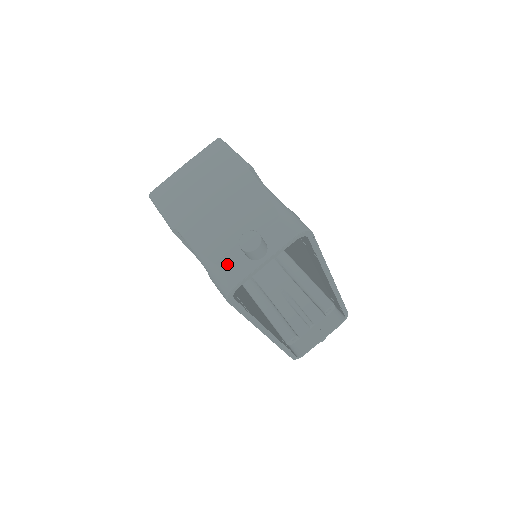
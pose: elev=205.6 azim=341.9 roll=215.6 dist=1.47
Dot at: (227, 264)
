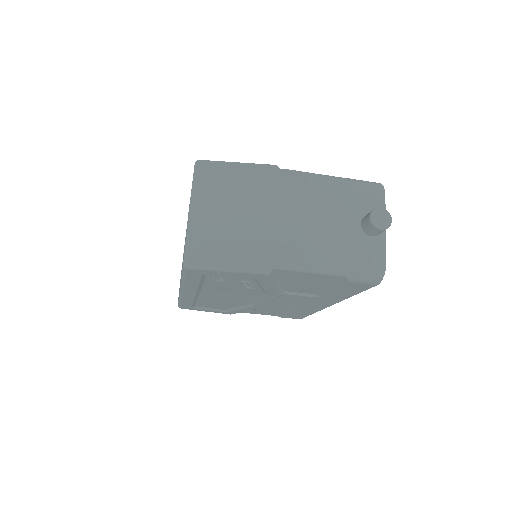
Dot at: (363, 255)
